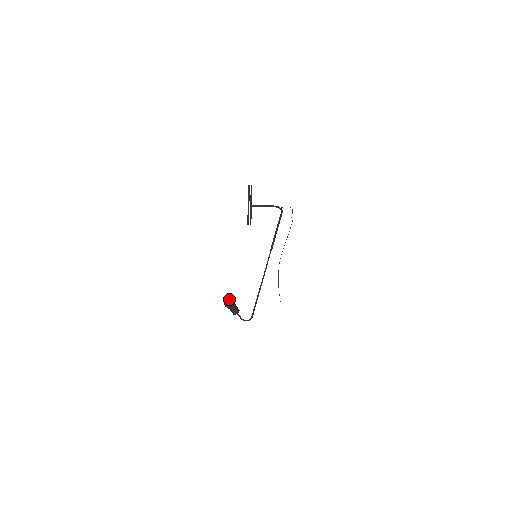
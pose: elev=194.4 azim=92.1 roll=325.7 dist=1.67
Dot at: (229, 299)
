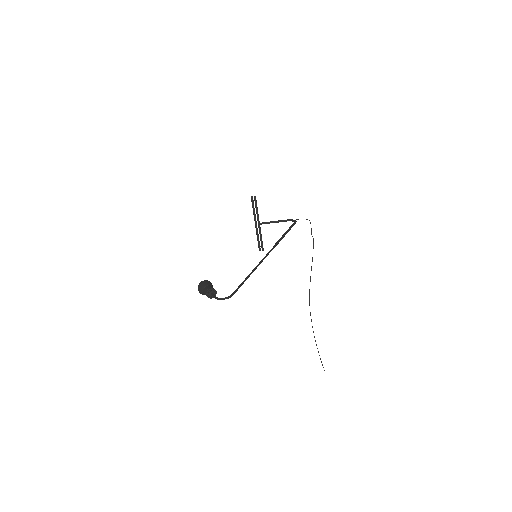
Dot at: occluded
